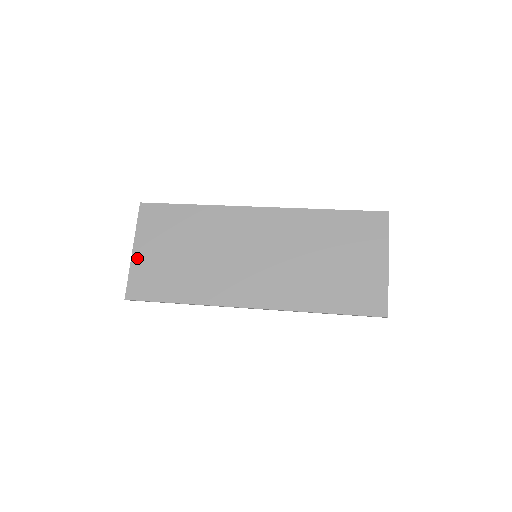
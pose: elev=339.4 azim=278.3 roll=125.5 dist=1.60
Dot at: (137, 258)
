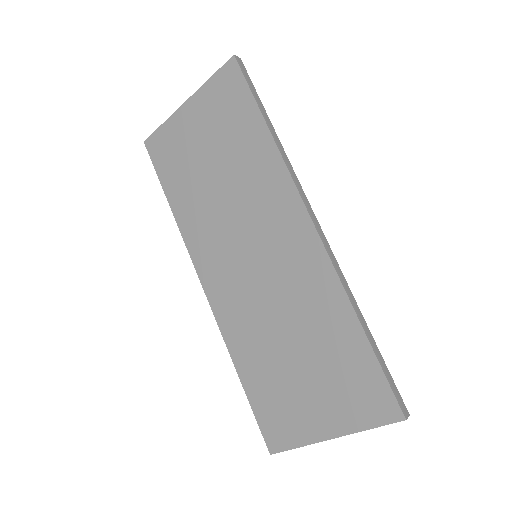
Dot at: (181, 116)
